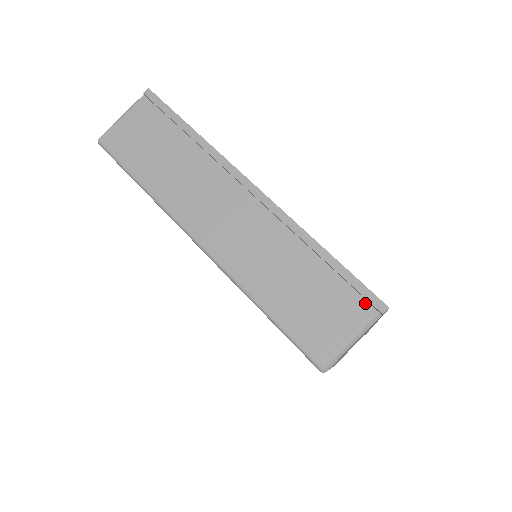
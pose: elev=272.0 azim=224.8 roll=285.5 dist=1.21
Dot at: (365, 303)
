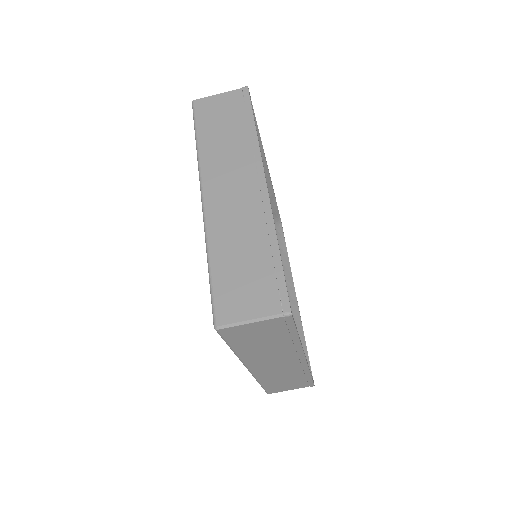
Dot at: (307, 385)
